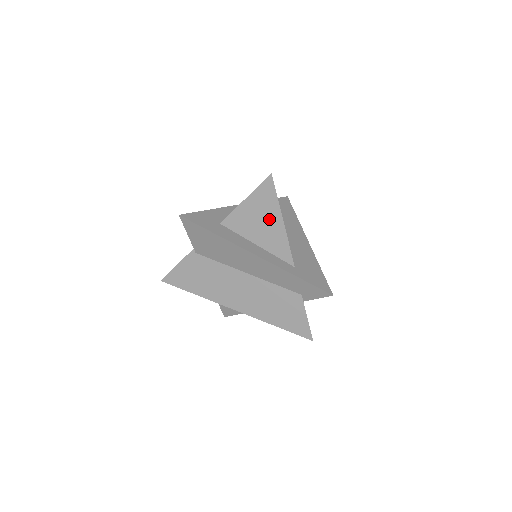
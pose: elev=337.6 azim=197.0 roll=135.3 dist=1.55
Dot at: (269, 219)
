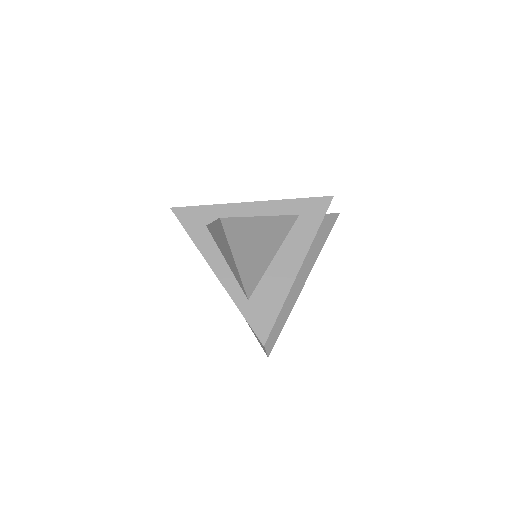
Dot at: (227, 251)
